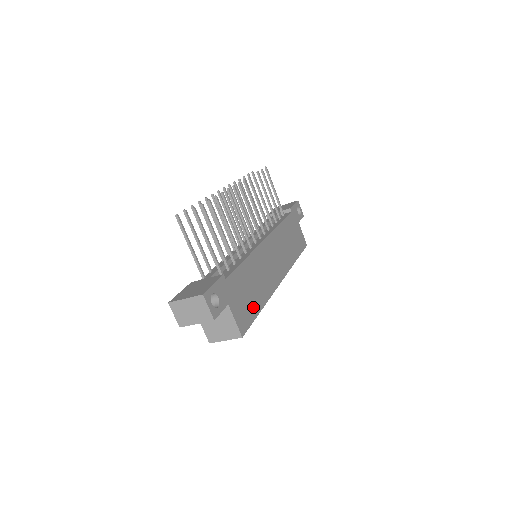
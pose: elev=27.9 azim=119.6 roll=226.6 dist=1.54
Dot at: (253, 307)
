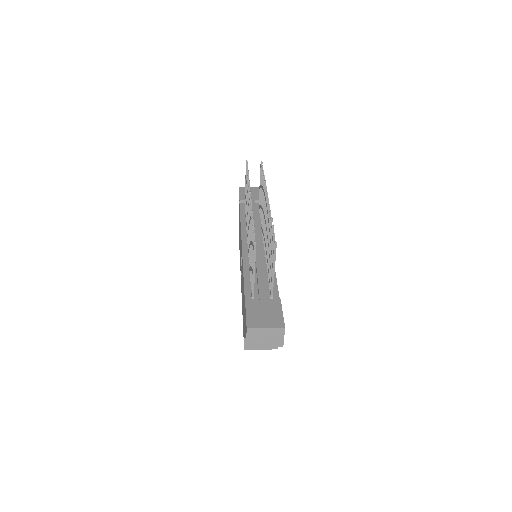
Dot at: occluded
